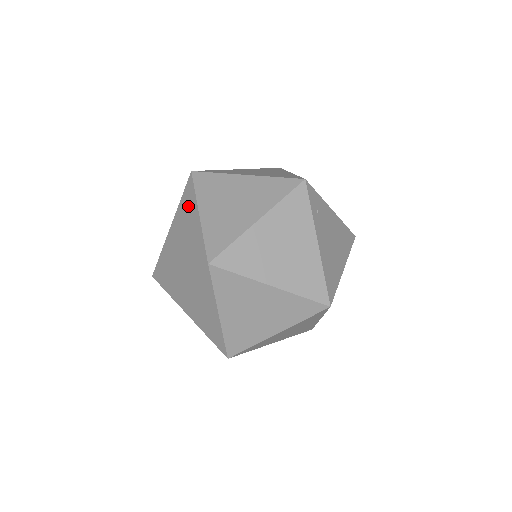
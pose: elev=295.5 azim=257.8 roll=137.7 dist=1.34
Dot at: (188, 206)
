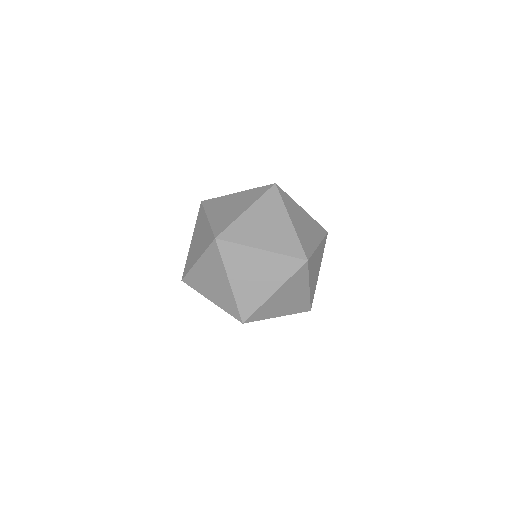
Dot at: (204, 243)
